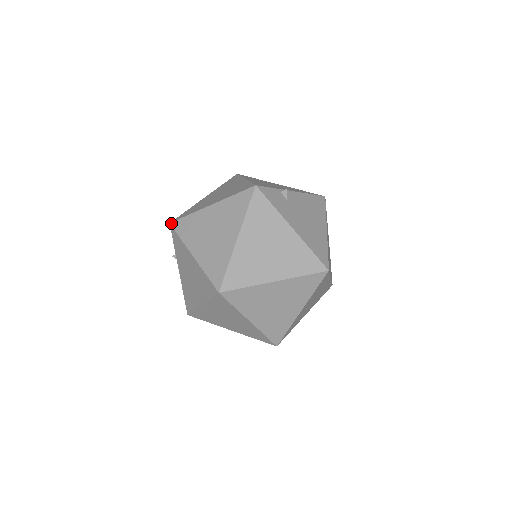
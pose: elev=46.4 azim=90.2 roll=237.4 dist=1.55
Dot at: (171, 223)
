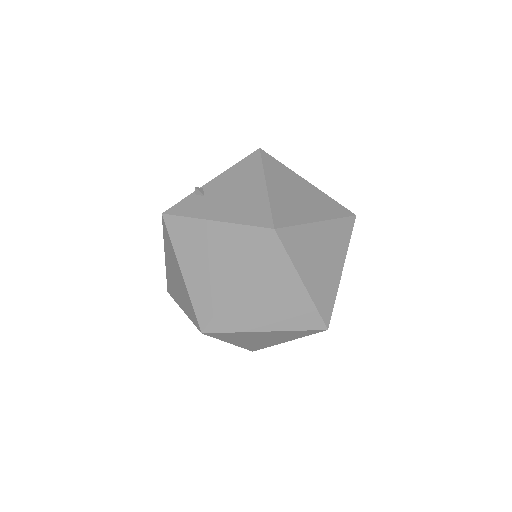
Dot at: (167, 291)
